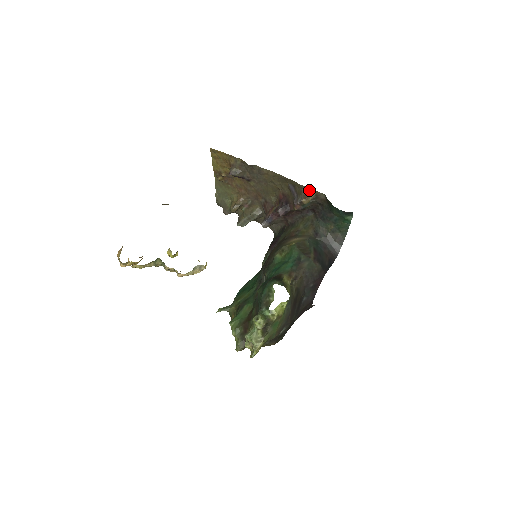
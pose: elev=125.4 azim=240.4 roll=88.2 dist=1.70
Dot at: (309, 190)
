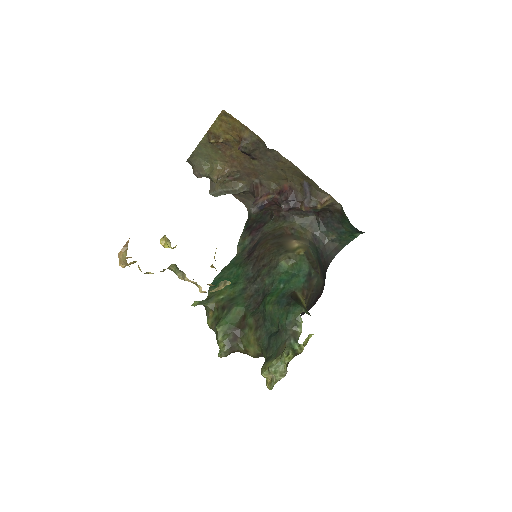
Dot at: (326, 196)
